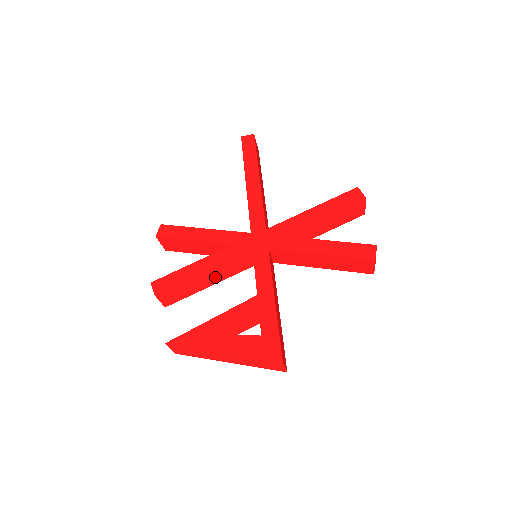
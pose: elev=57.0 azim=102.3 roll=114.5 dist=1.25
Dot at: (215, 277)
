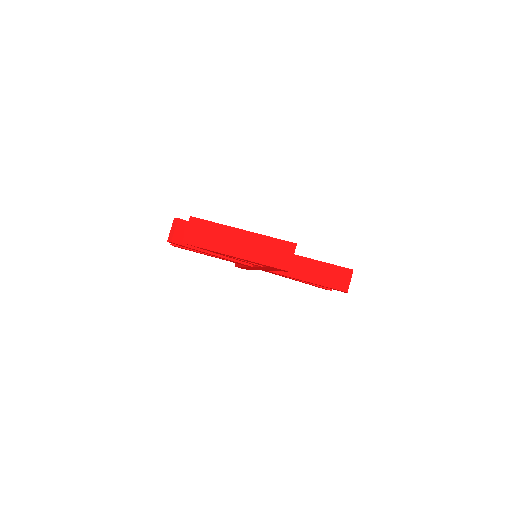
Dot at: occluded
